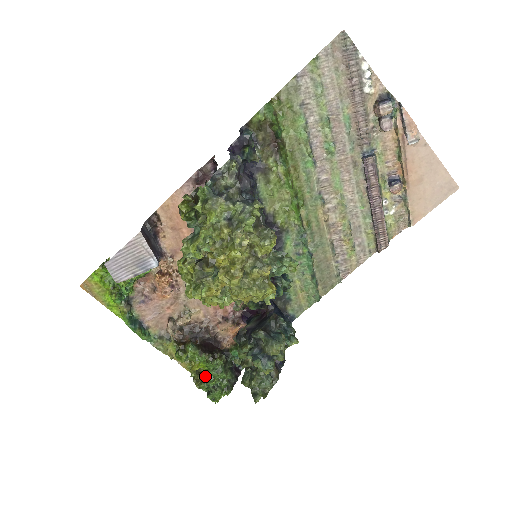
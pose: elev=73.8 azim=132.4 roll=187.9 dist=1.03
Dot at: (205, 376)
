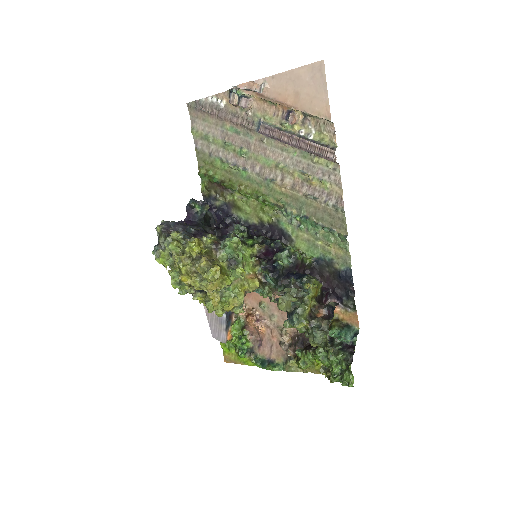
Dot at: occluded
